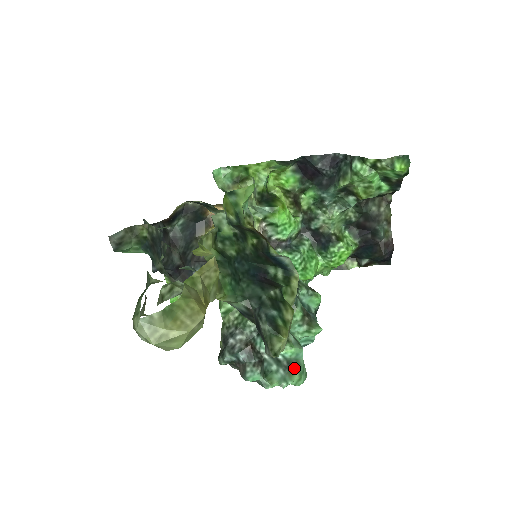
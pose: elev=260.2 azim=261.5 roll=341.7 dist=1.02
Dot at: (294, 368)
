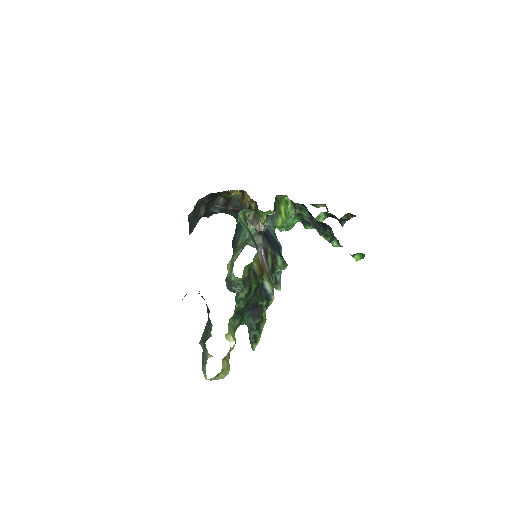
Dot at: occluded
